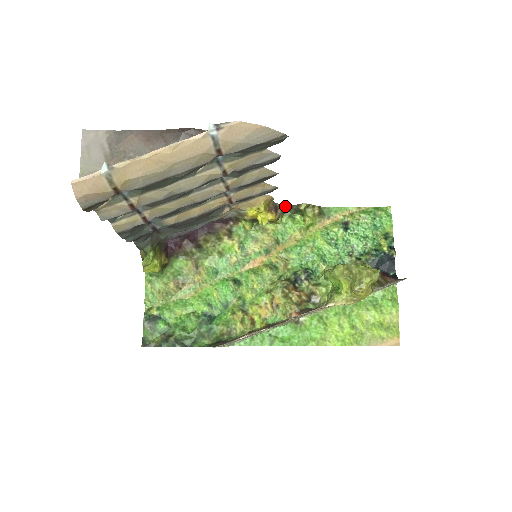
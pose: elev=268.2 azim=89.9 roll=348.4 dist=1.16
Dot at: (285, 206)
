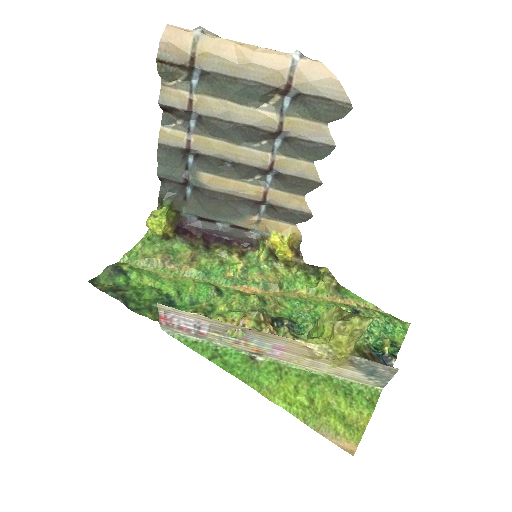
Dot at: (307, 264)
